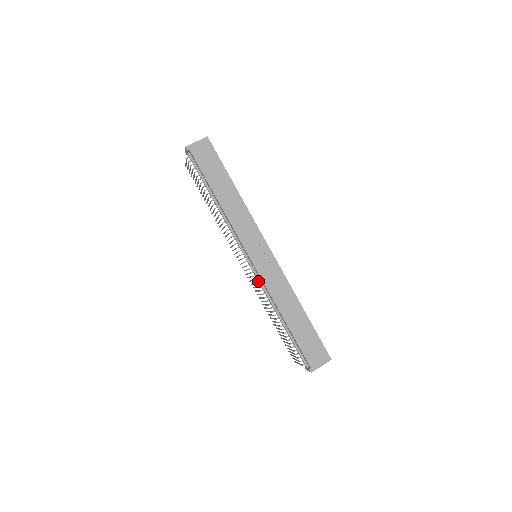
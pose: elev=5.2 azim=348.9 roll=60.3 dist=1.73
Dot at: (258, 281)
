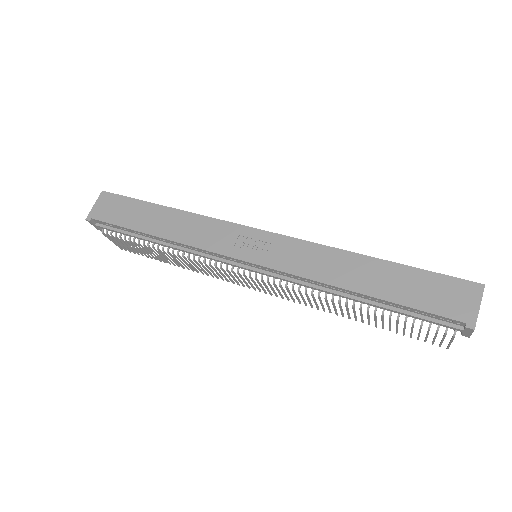
Dot at: (283, 280)
